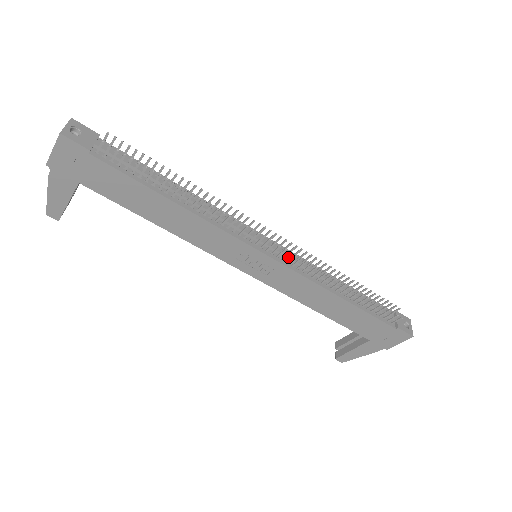
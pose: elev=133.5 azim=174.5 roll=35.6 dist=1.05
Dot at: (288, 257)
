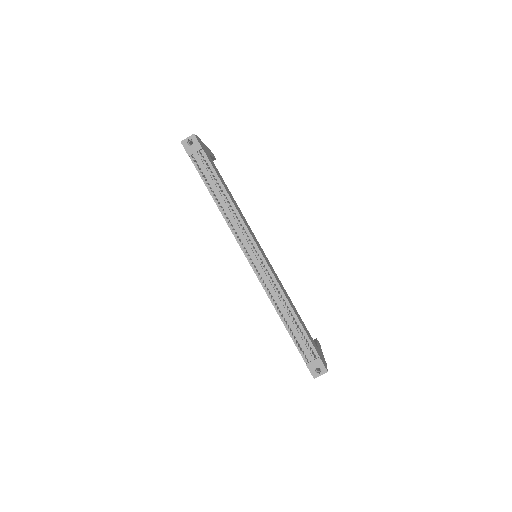
Dot at: (261, 272)
